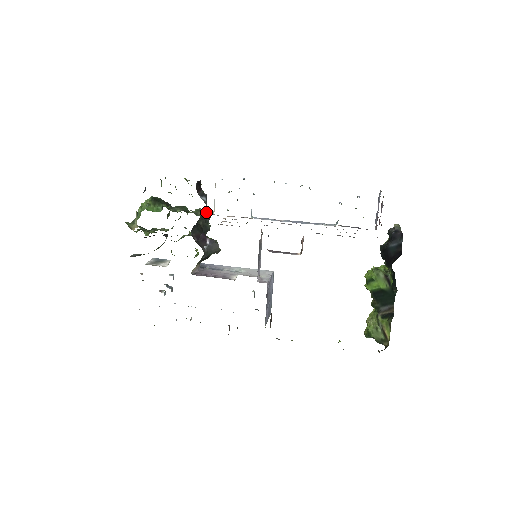
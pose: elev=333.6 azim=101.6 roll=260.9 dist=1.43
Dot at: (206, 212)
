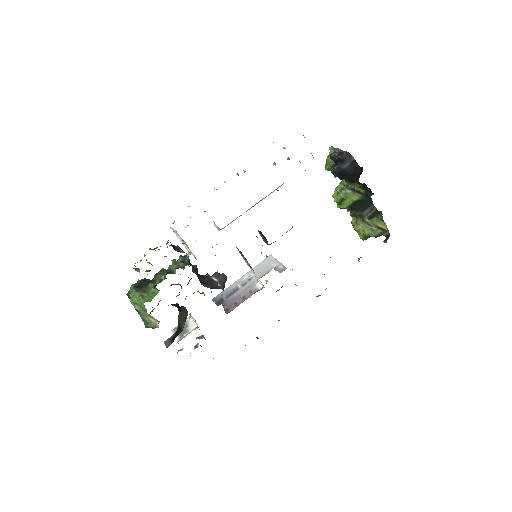
Dot at: (184, 259)
